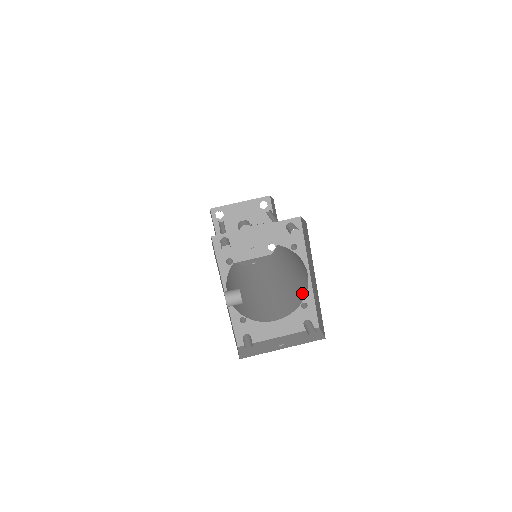
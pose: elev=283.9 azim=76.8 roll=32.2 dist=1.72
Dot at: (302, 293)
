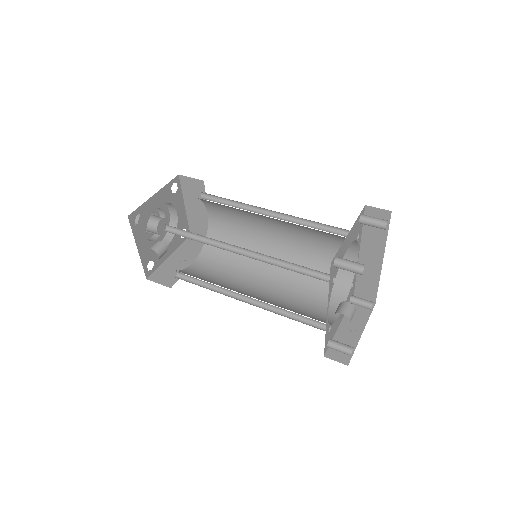
Dot at: (344, 275)
